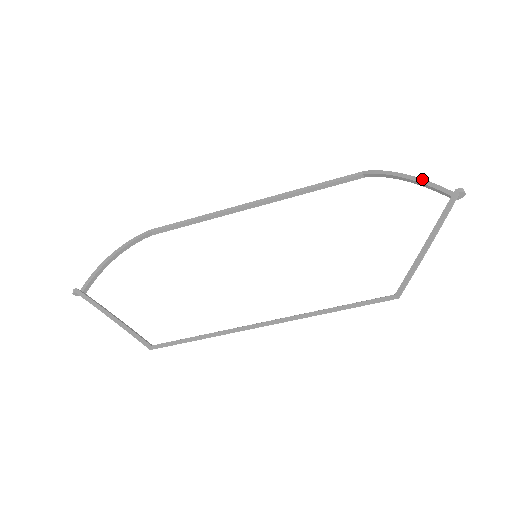
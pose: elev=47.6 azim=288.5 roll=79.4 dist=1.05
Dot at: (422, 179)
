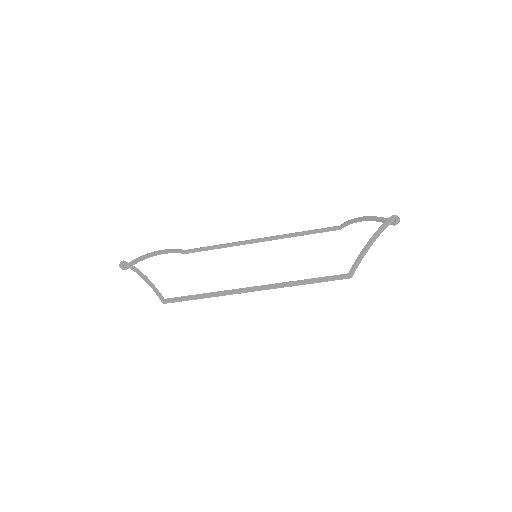
Dot at: (374, 216)
